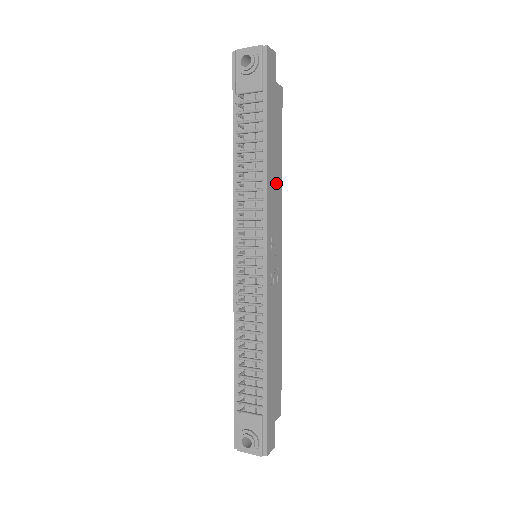
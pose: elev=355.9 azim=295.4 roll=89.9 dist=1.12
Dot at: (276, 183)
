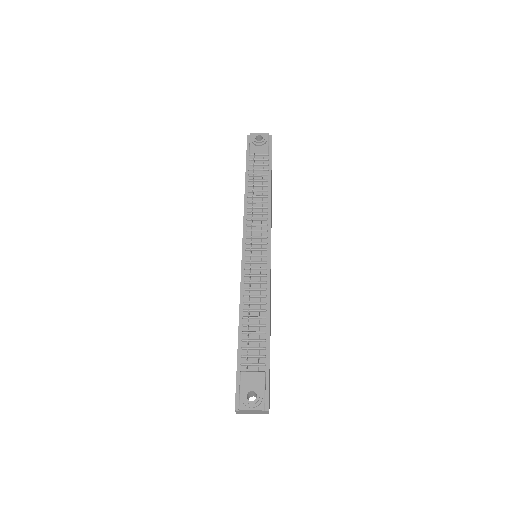
Dot at: (271, 212)
